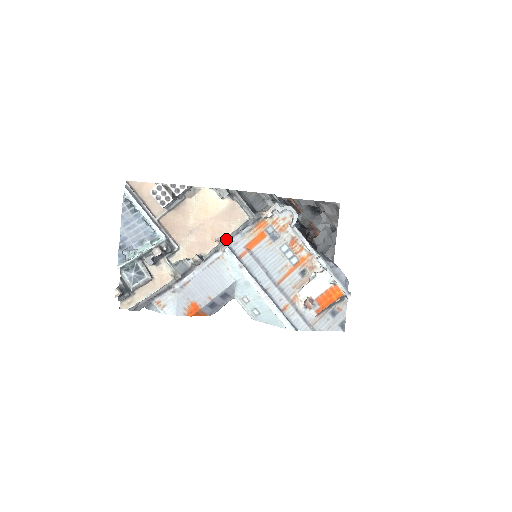
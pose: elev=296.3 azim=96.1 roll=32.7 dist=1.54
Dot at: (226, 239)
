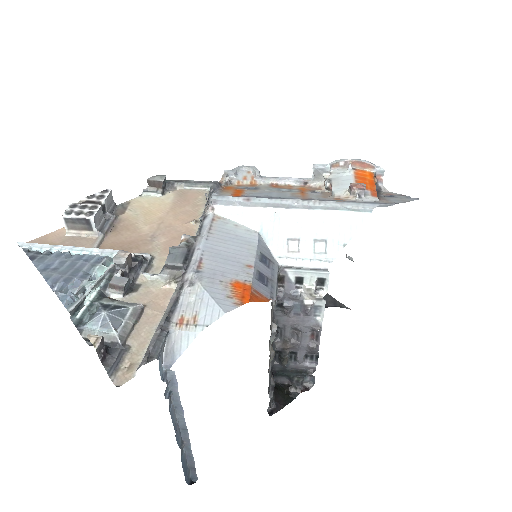
Dot at: (203, 212)
